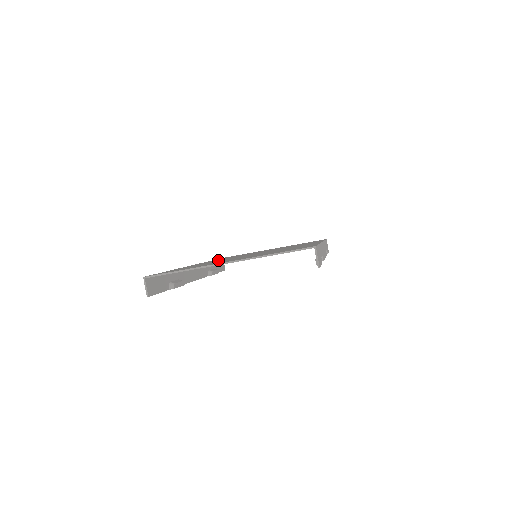
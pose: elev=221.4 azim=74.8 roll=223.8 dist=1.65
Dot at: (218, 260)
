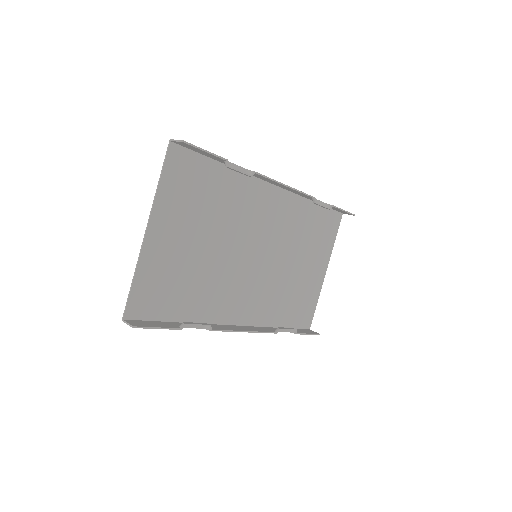
Dot at: (241, 296)
